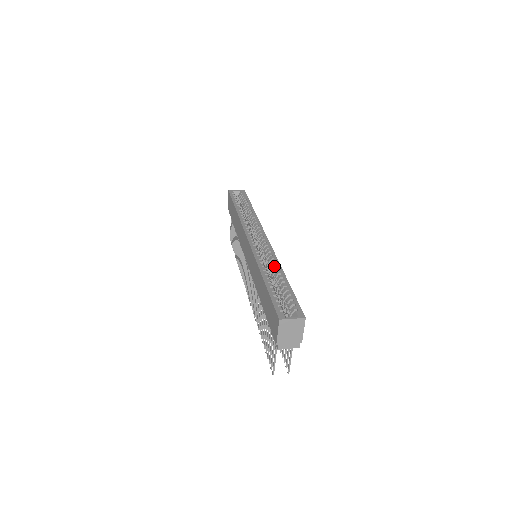
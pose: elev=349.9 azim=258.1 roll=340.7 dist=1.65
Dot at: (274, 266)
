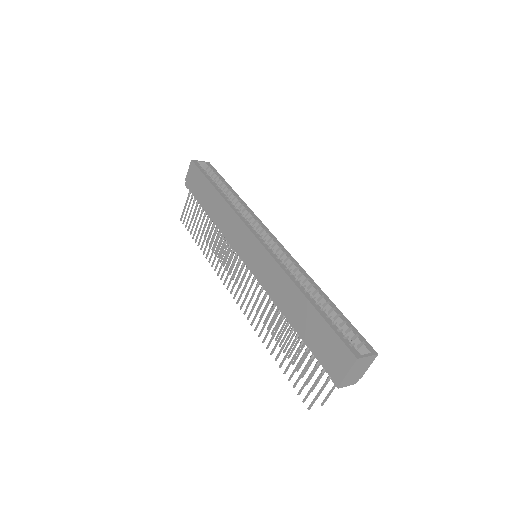
Dot at: (305, 279)
